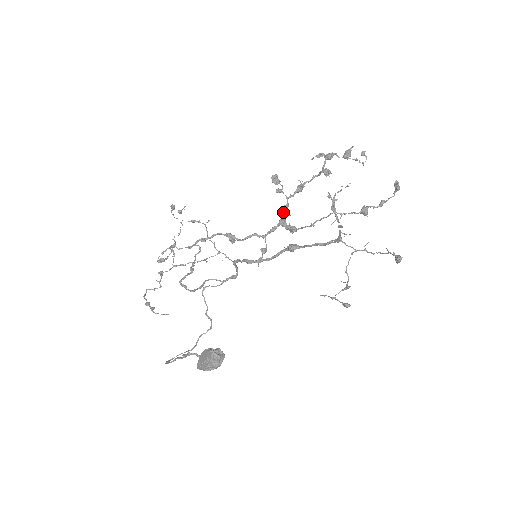
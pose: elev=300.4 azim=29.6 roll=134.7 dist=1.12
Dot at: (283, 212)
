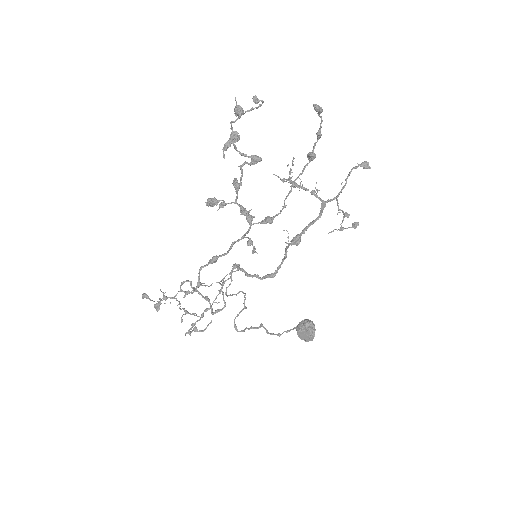
Dot at: occluded
